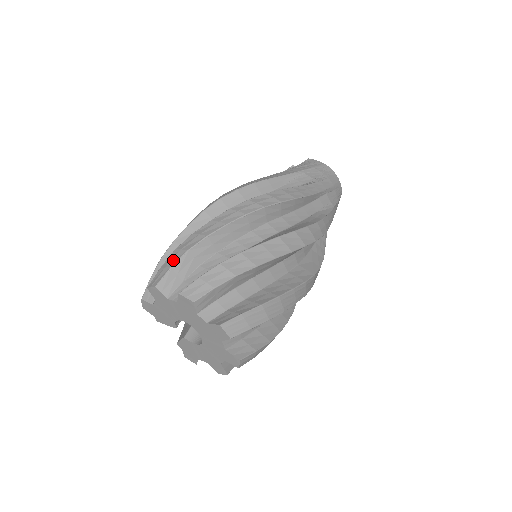
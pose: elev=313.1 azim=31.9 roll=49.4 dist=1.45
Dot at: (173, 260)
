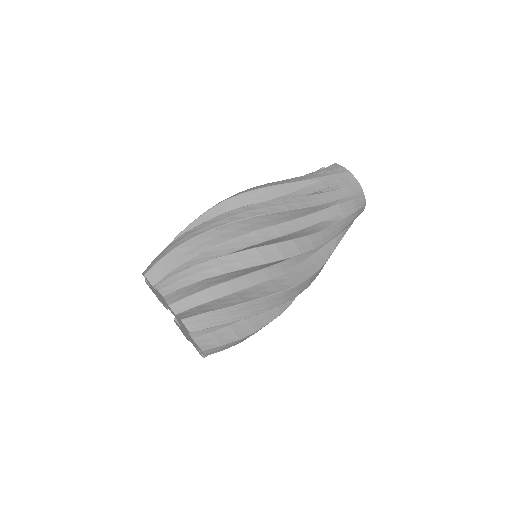
Dot at: (163, 254)
